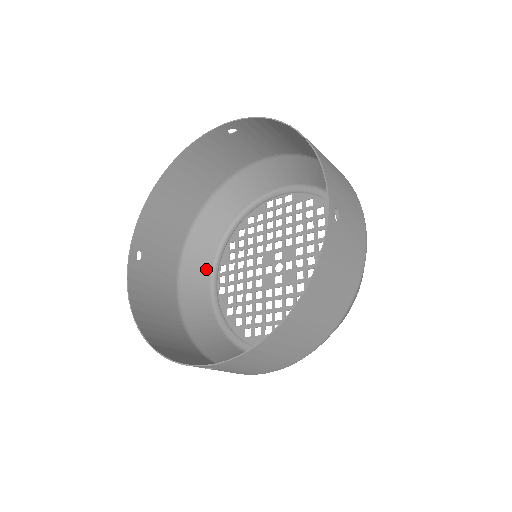
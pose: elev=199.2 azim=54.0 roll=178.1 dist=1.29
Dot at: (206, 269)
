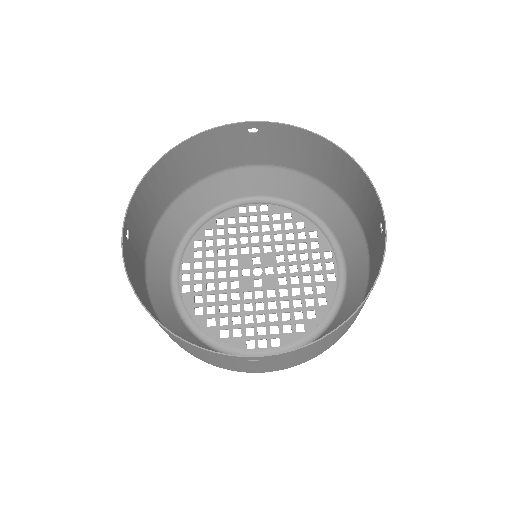
Dot at: (167, 264)
